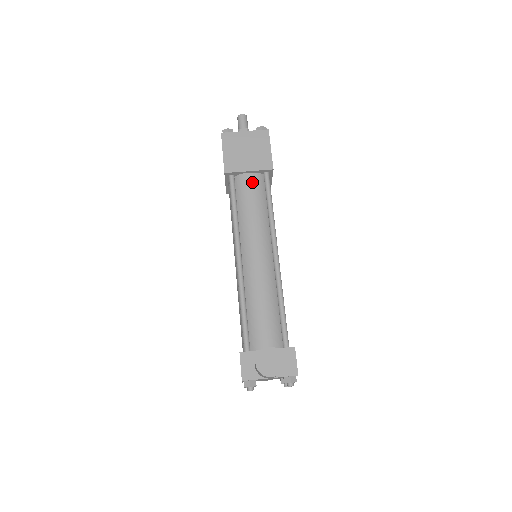
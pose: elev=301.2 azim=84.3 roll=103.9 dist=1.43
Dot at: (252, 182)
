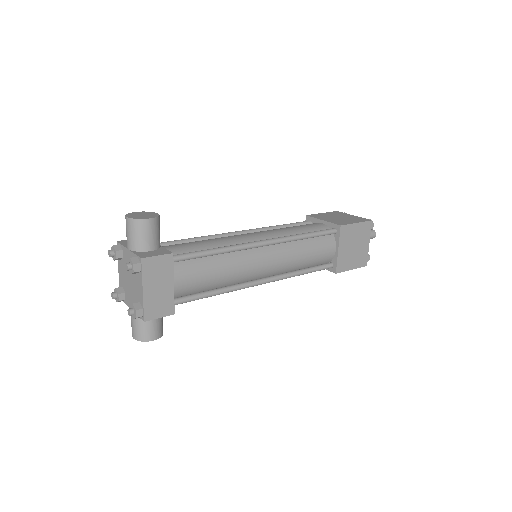
Dot at: (316, 225)
